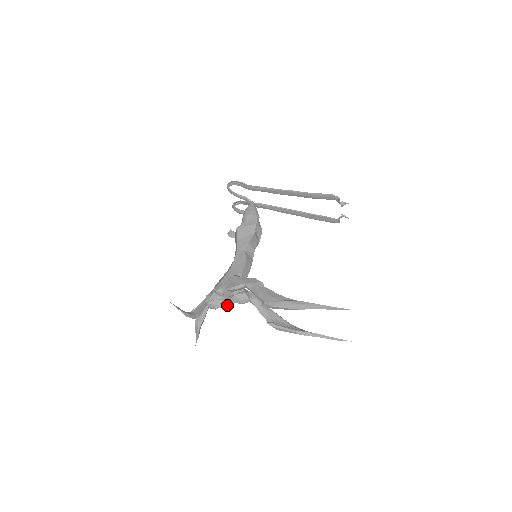
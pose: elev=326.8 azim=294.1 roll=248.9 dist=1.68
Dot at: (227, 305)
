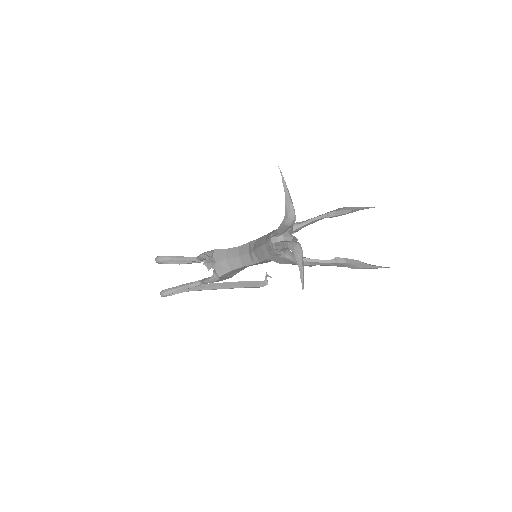
Dot at: (296, 239)
